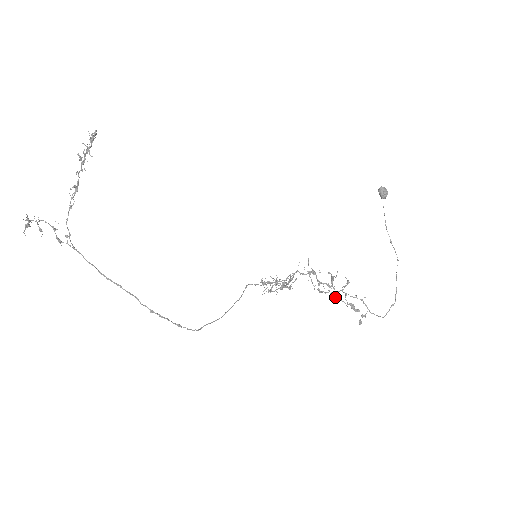
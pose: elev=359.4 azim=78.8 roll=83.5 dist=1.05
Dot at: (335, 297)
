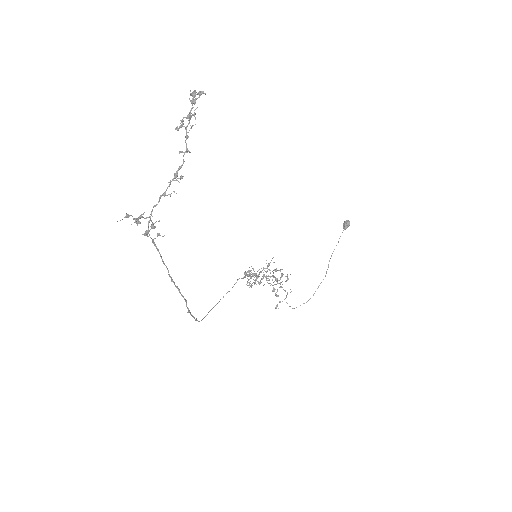
Dot at: (272, 285)
